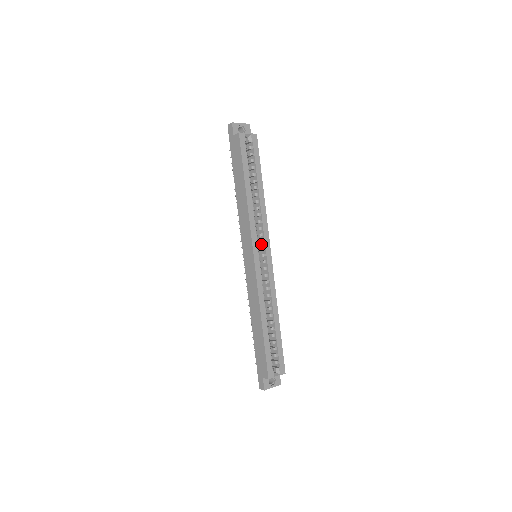
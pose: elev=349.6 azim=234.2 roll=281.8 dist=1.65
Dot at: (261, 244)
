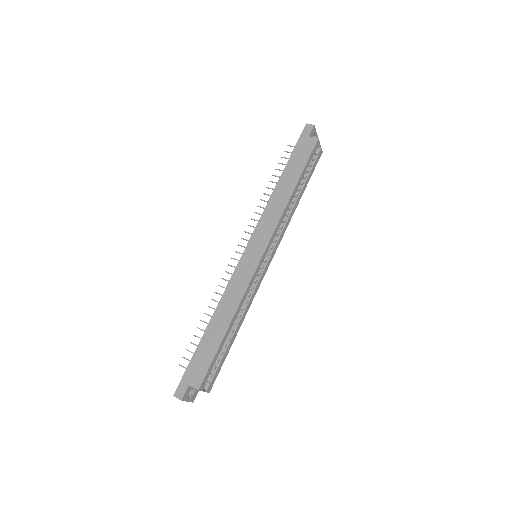
Dot at: occluded
